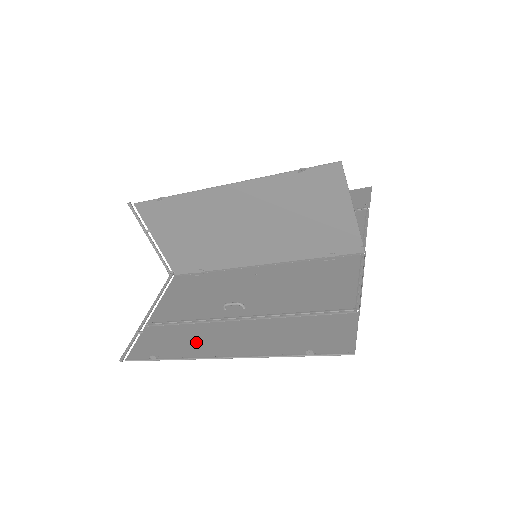
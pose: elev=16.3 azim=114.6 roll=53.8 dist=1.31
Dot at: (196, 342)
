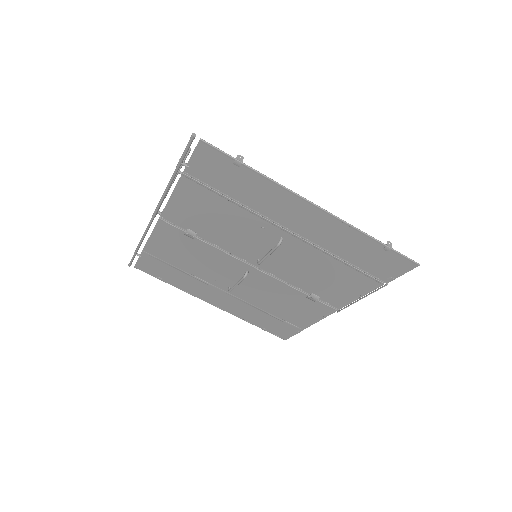
Dot at: (268, 195)
